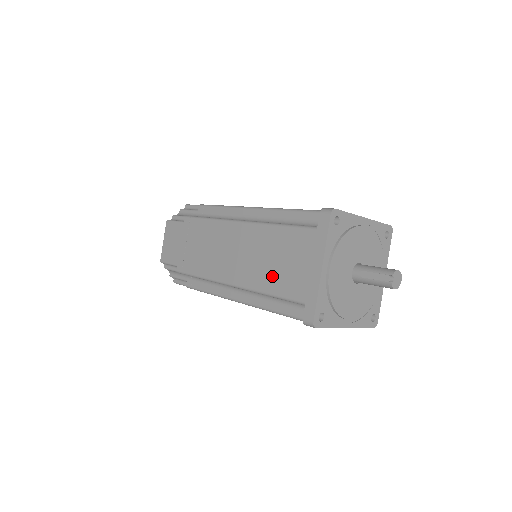
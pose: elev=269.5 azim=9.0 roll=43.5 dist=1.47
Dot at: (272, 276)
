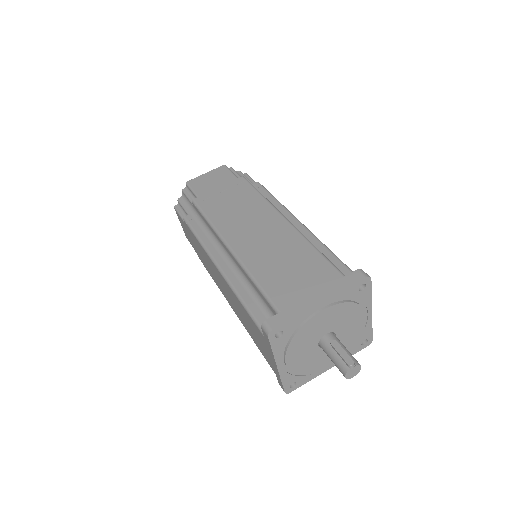
Dot at: (272, 272)
